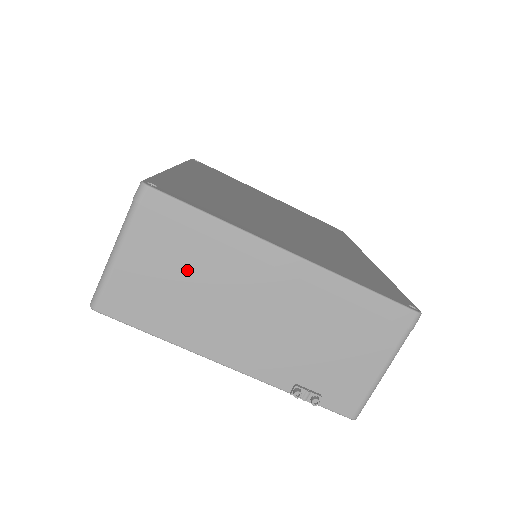
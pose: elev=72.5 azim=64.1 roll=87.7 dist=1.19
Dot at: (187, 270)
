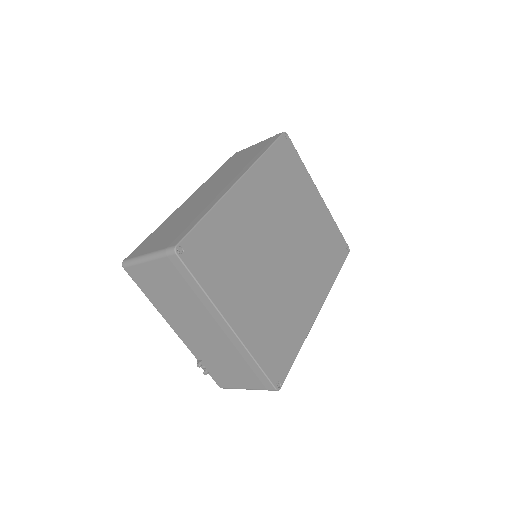
Dot at: (176, 293)
